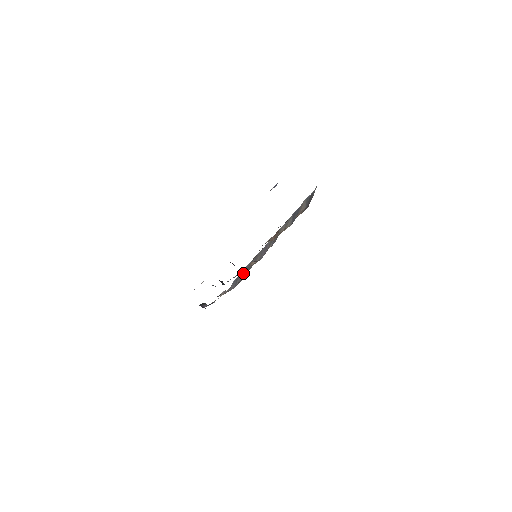
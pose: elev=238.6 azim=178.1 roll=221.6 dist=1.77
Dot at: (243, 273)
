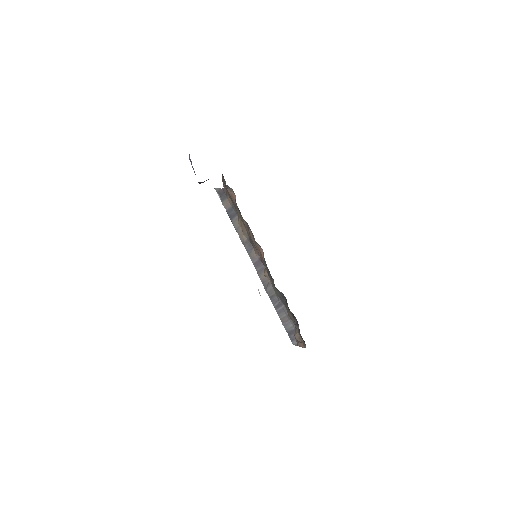
Dot at: (280, 312)
